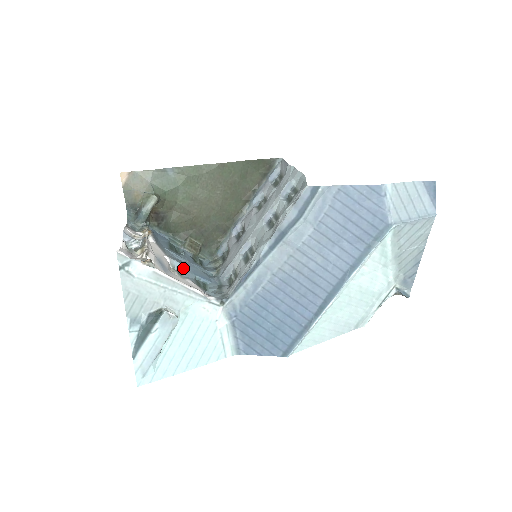
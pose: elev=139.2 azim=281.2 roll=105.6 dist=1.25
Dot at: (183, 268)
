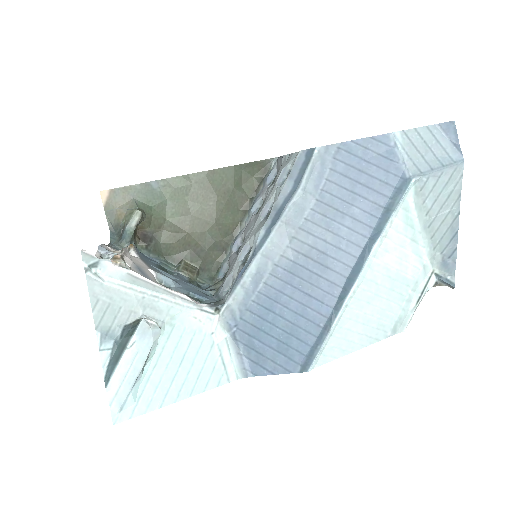
Dot at: (172, 283)
